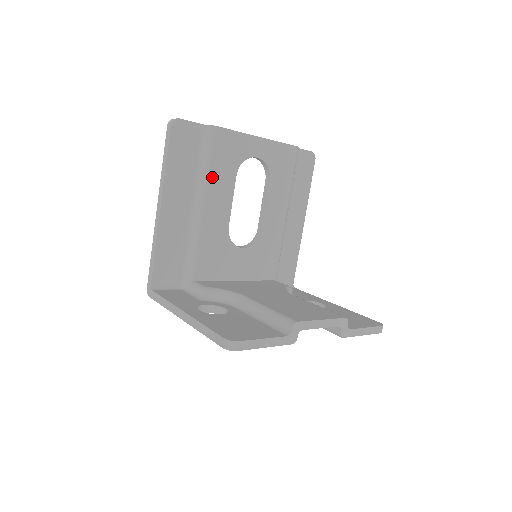
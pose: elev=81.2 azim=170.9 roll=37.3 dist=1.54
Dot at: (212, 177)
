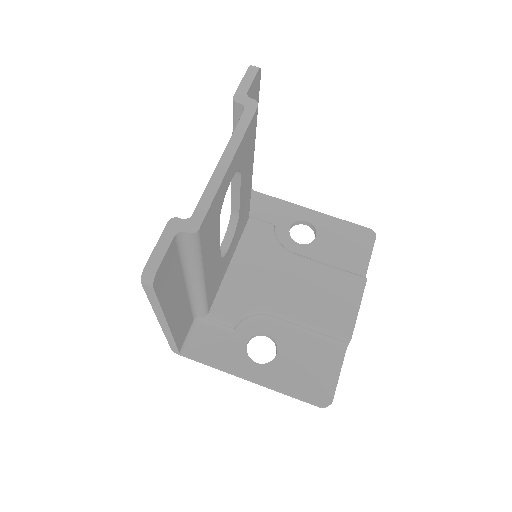
Dot at: (204, 259)
